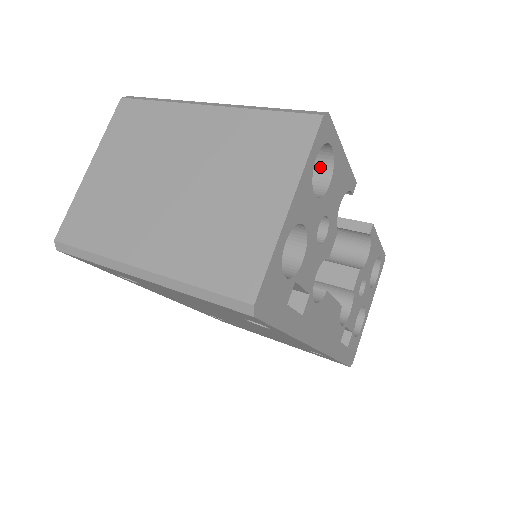
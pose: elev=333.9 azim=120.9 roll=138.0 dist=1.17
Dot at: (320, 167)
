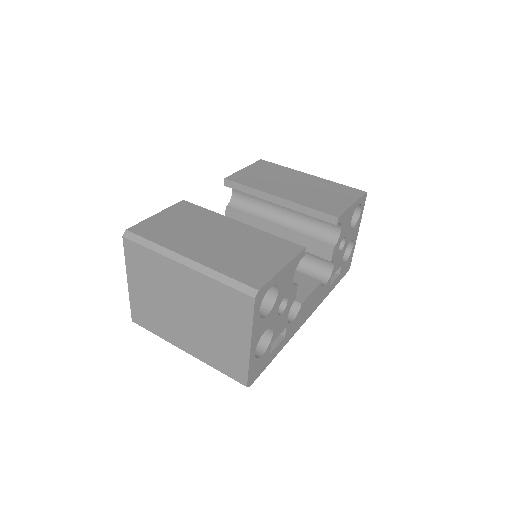
Dot at: occluded
